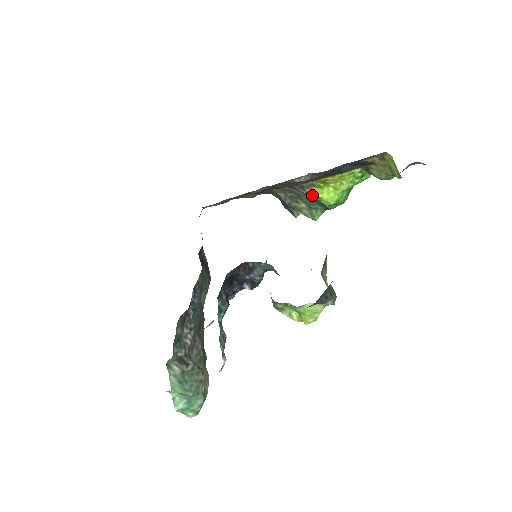
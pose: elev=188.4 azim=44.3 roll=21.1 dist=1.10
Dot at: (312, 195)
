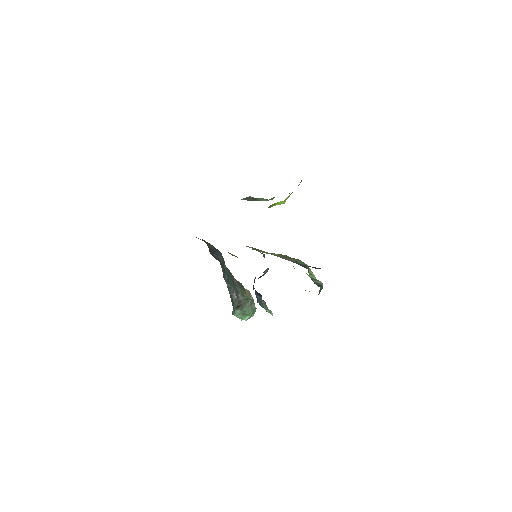
Dot at: occluded
